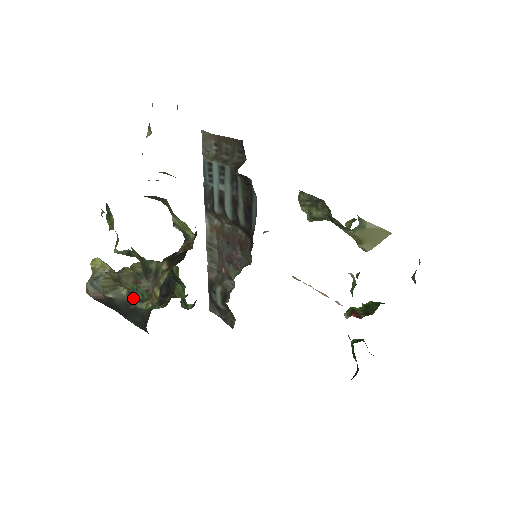
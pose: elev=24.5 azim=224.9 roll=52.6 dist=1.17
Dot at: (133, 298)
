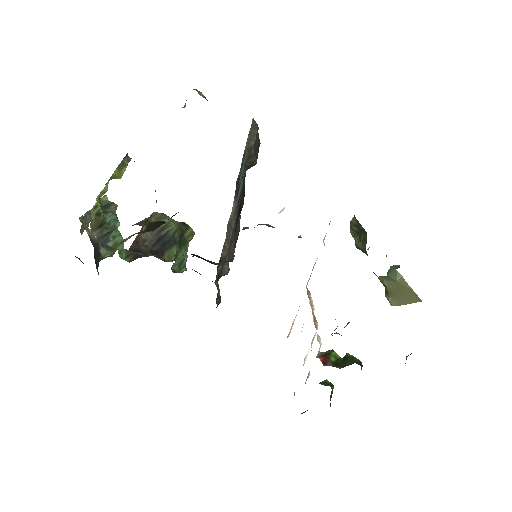
Dot at: (103, 243)
